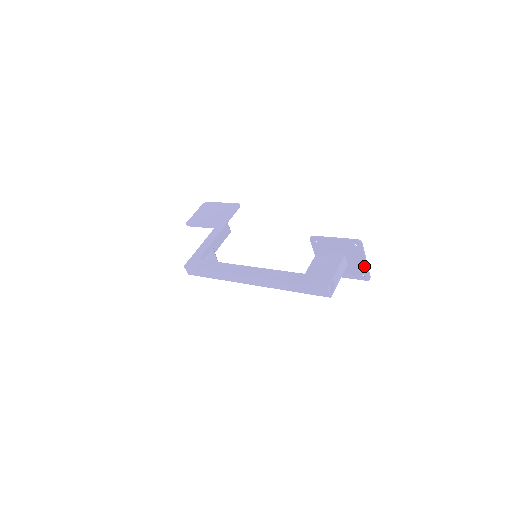
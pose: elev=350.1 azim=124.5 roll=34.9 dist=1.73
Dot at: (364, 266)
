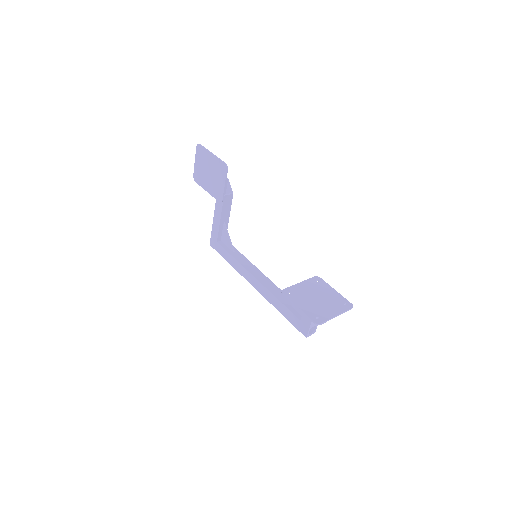
Dot at: (338, 313)
